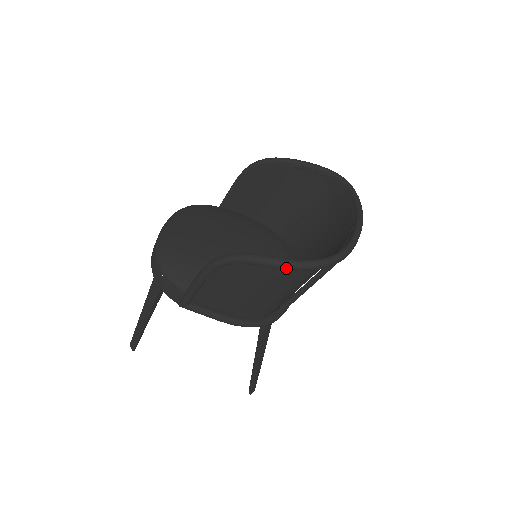
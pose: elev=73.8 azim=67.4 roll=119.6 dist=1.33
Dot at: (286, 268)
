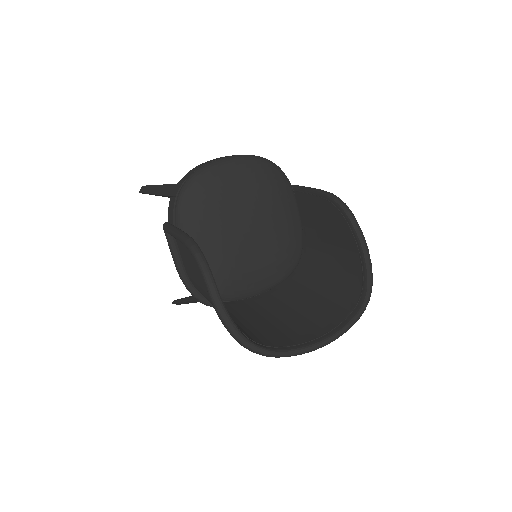
Dot at: (217, 314)
